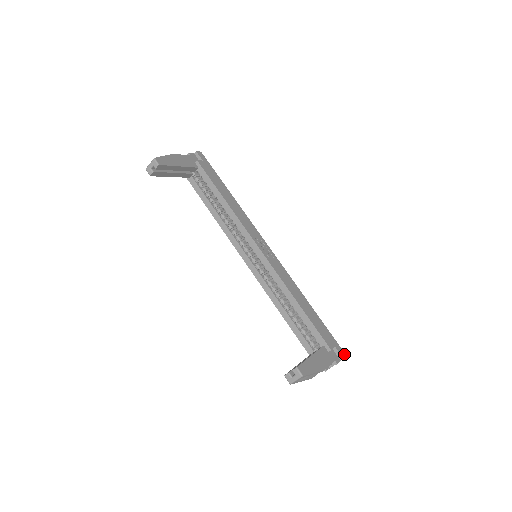
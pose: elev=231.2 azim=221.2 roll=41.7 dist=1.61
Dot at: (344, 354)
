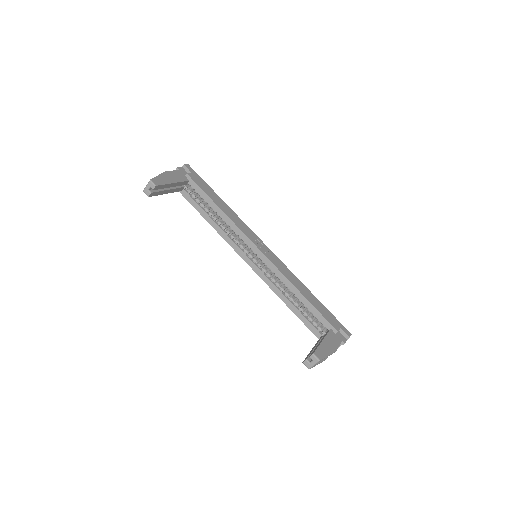
Dot at: (349, 333)
